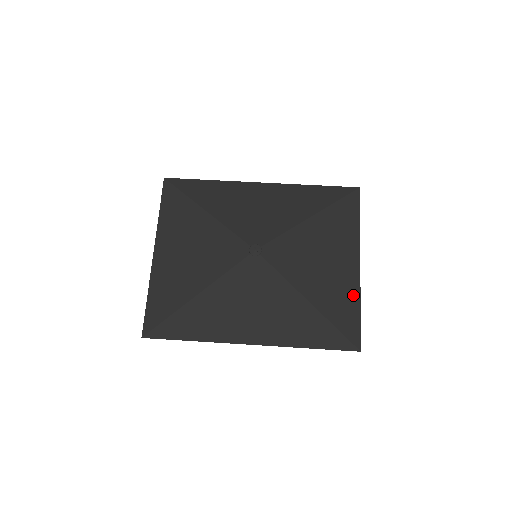
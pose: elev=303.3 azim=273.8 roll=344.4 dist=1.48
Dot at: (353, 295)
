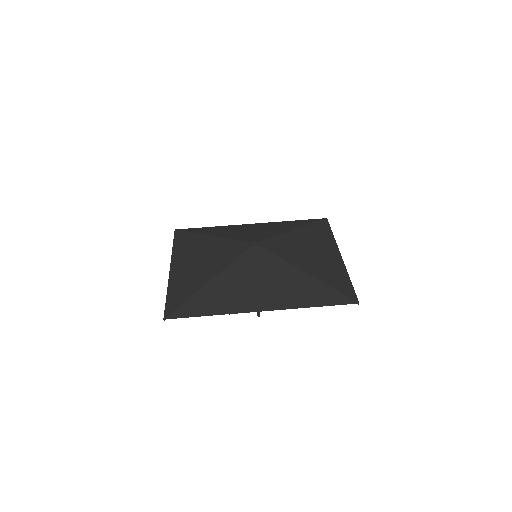
Dot at: (341, 271)
